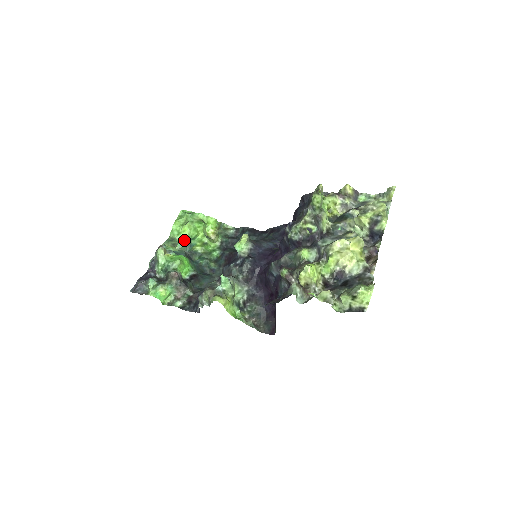
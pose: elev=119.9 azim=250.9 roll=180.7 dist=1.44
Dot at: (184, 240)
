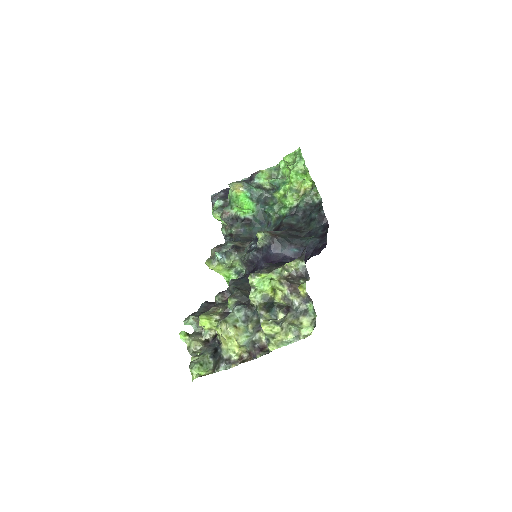
Dot at: (277, 179)
